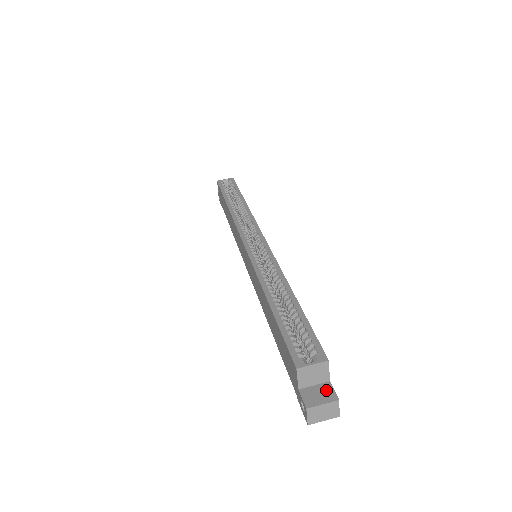
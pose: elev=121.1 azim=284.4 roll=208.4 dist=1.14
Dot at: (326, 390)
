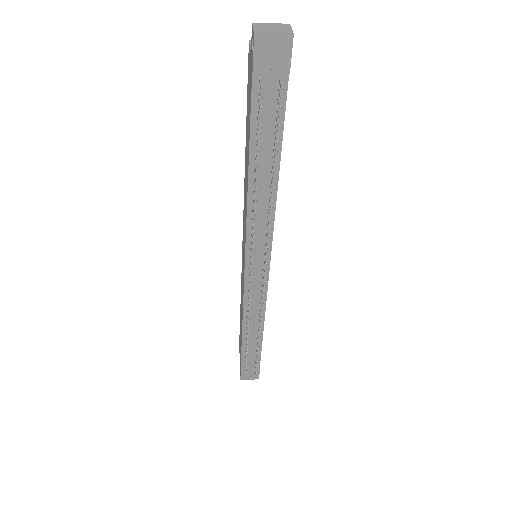
Dot at: occluded
